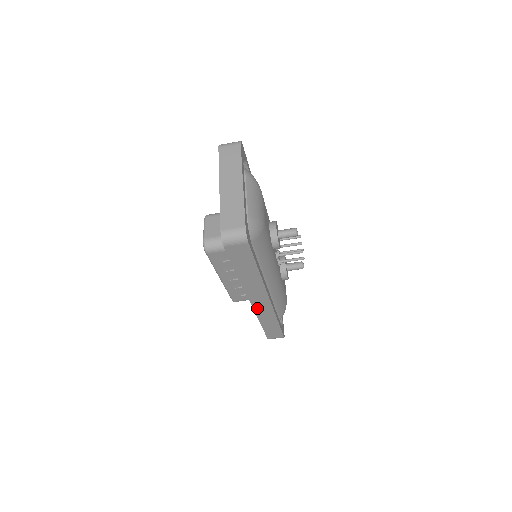
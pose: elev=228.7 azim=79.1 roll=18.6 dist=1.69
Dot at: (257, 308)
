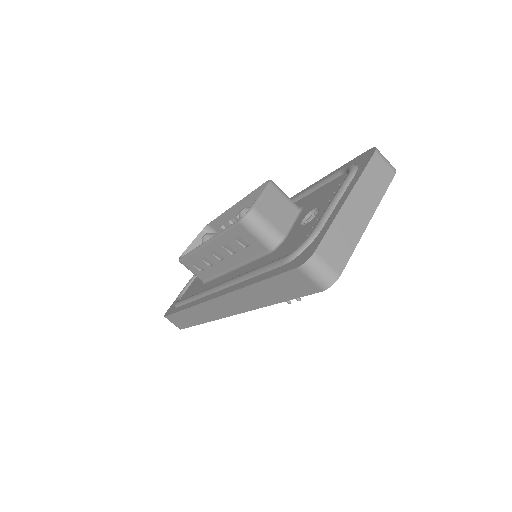
Dot at: (208, 305)
